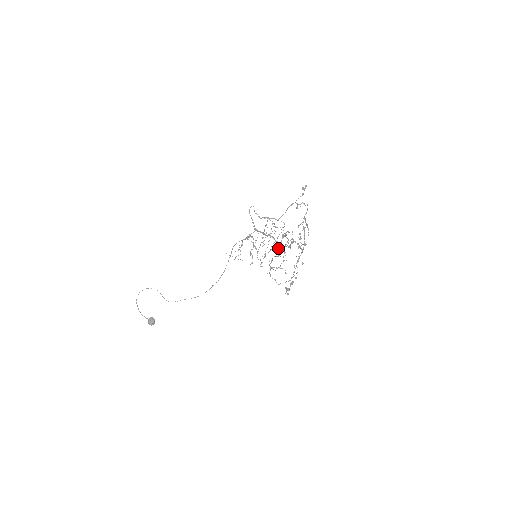
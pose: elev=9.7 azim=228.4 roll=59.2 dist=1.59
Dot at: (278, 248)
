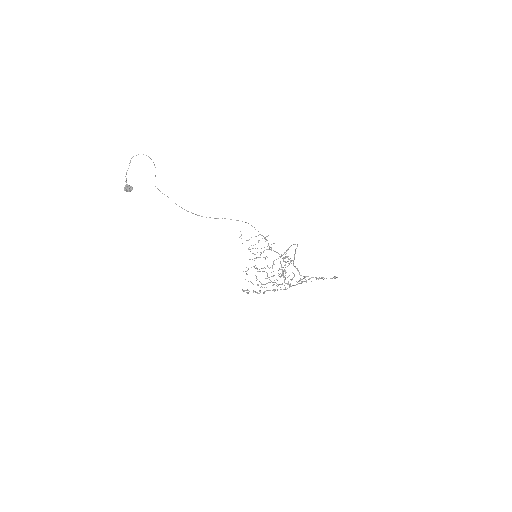
Dot at: occluded
